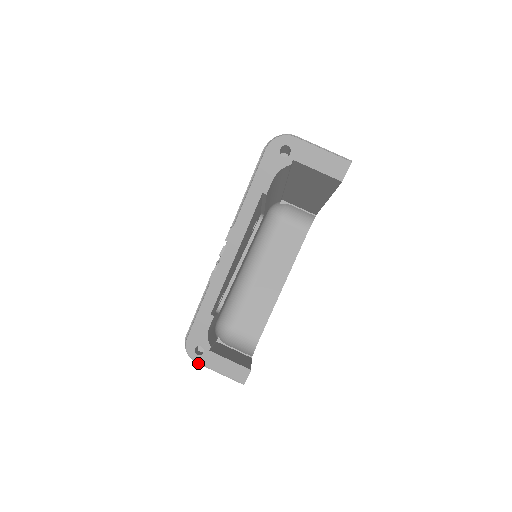
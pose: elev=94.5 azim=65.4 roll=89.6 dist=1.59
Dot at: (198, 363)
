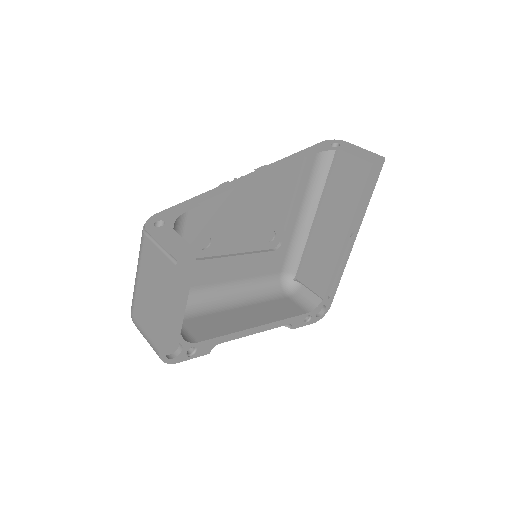
Dot at: (146, 235)
